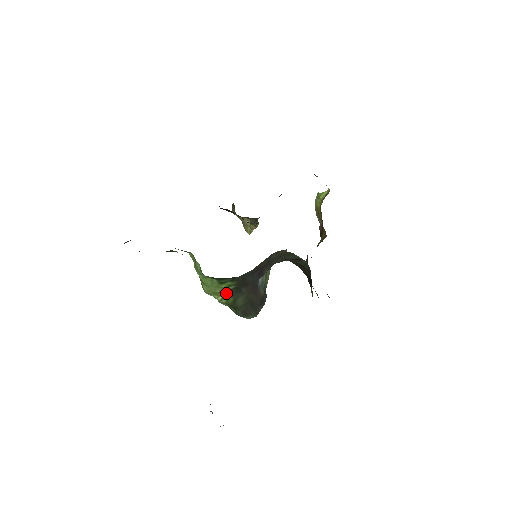
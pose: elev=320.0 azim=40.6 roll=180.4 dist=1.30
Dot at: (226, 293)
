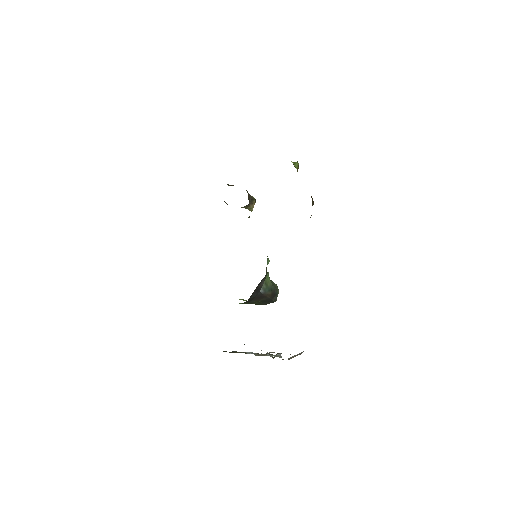
Dot at: occluded
